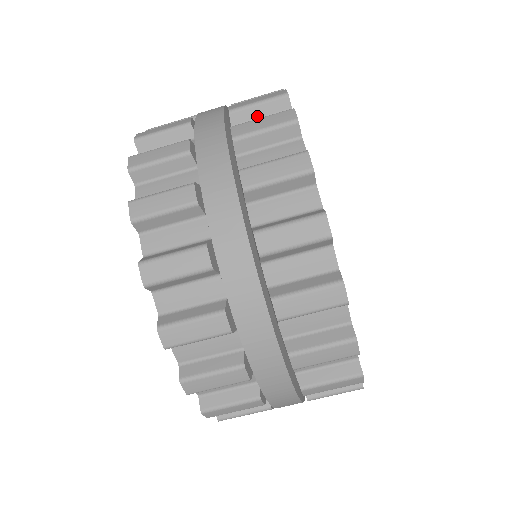
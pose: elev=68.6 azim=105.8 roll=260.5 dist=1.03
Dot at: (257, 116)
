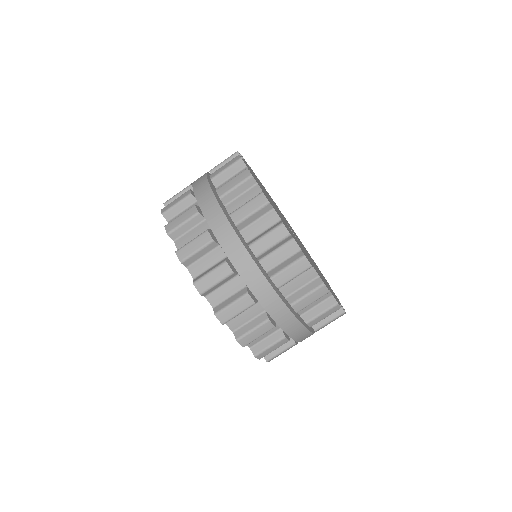
Dot at: (238, 194)
